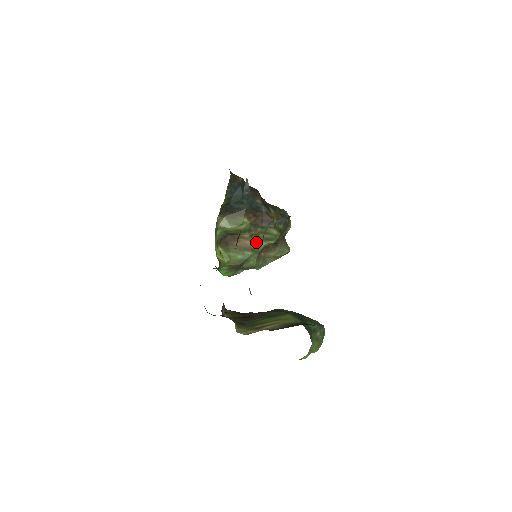
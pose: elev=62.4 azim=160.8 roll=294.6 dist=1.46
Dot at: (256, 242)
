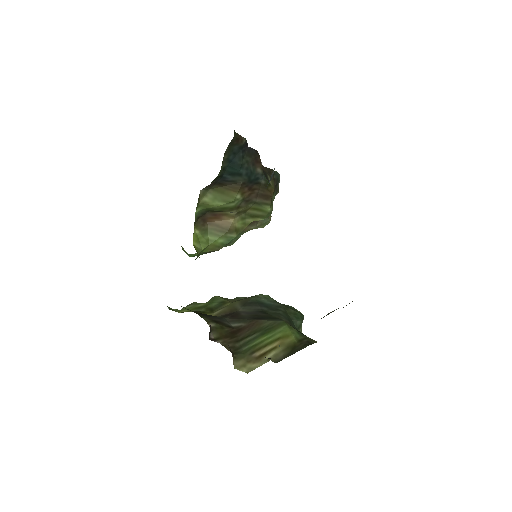
Dot at: (242, 219)
